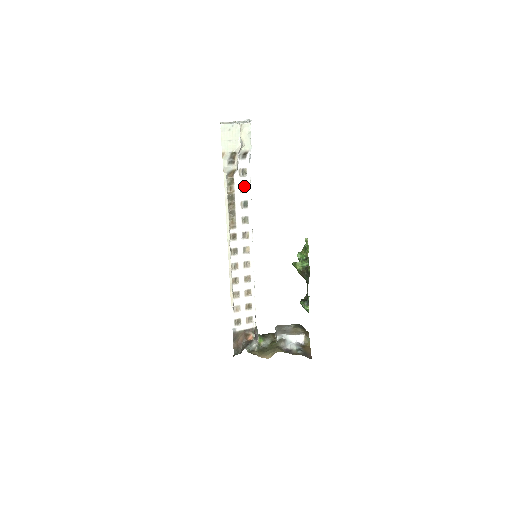
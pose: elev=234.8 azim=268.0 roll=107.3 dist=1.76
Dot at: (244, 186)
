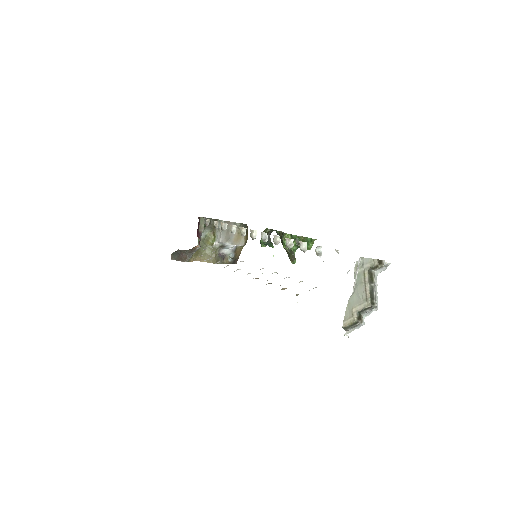
Dot at: occluded
